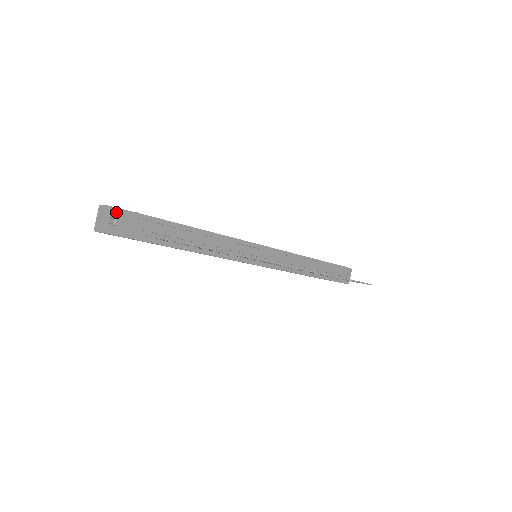
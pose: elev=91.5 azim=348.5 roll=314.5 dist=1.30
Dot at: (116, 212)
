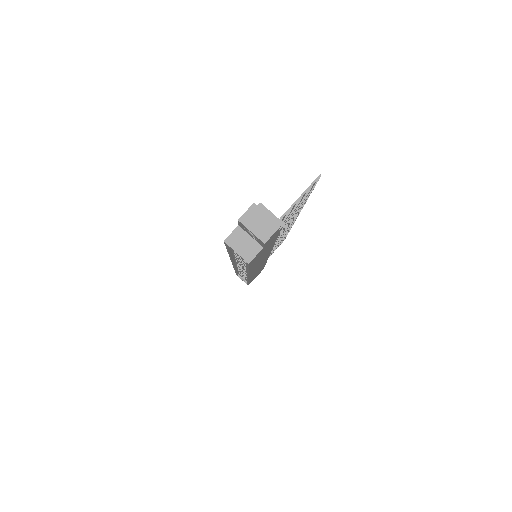
Dot at: occluded
